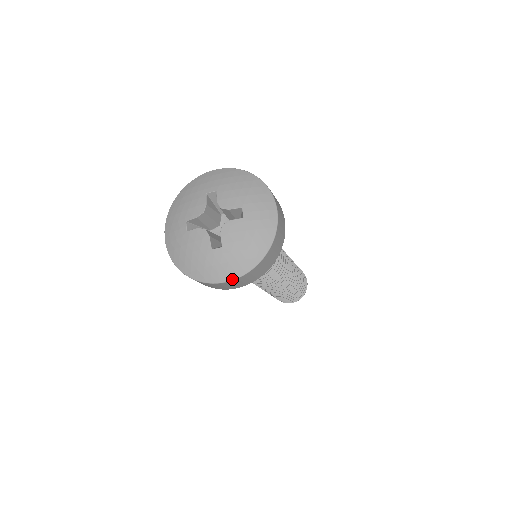
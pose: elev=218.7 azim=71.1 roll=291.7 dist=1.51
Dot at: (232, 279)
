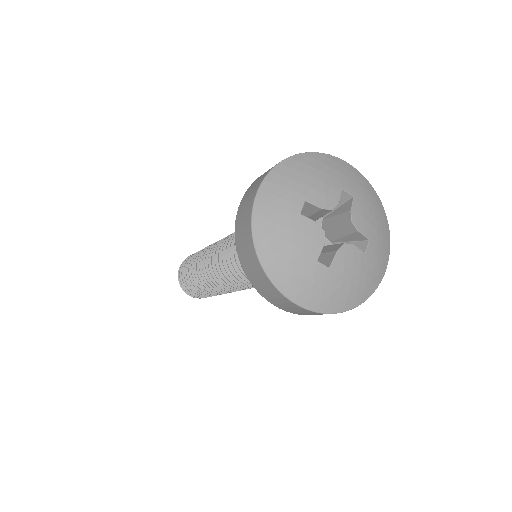
Dot at: (310, 309)
